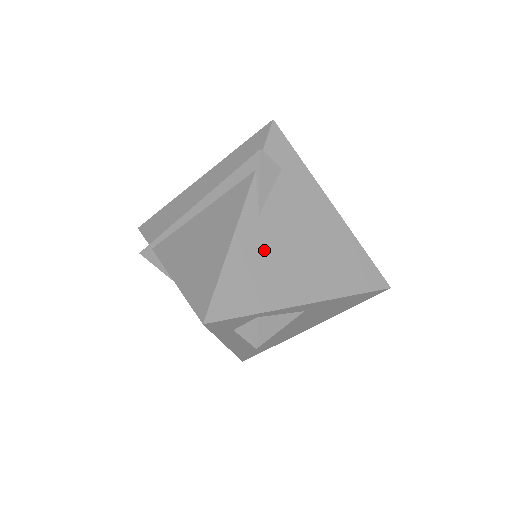
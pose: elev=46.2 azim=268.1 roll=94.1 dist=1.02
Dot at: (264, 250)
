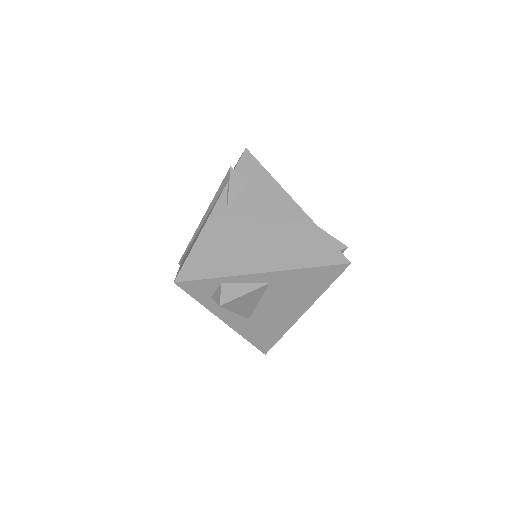
Dot at: (228, 234)
